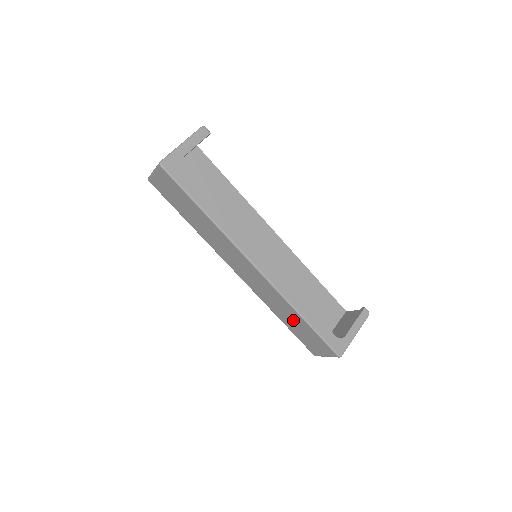
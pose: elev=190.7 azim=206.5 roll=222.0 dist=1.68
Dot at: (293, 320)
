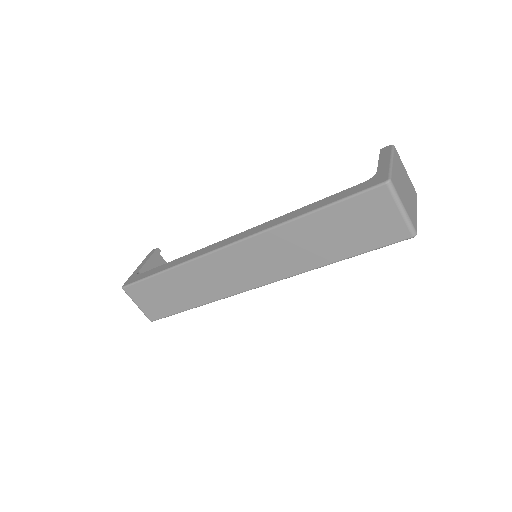
Dot at: (323, 235)
